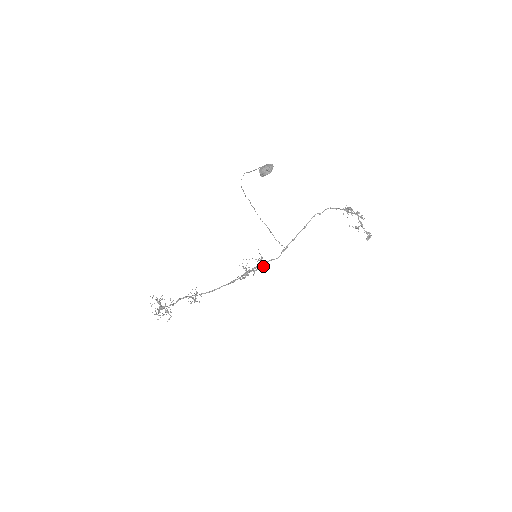
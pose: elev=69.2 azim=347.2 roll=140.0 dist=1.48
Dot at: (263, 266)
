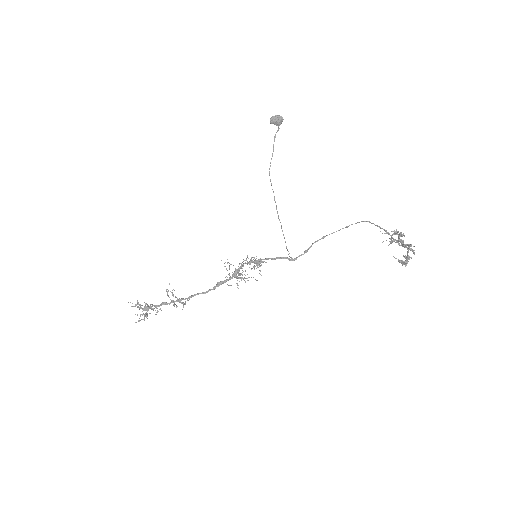
Dot at: occluded
